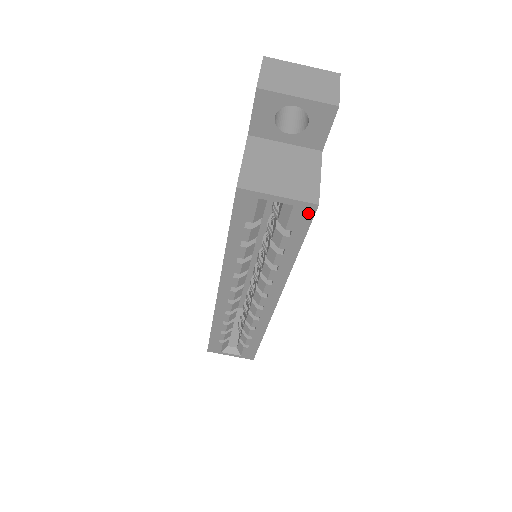
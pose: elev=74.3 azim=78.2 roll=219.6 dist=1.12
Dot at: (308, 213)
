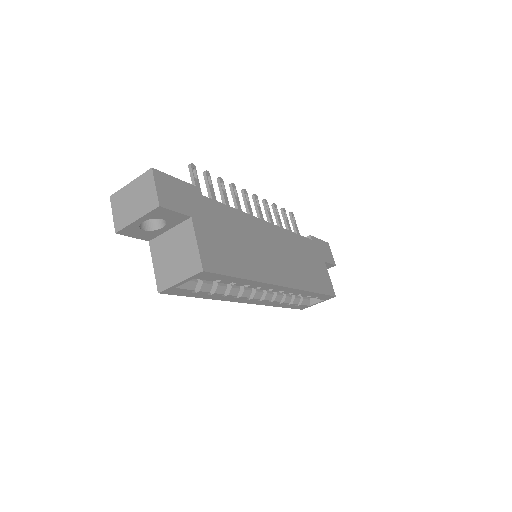
Dot at: (207, 274)
